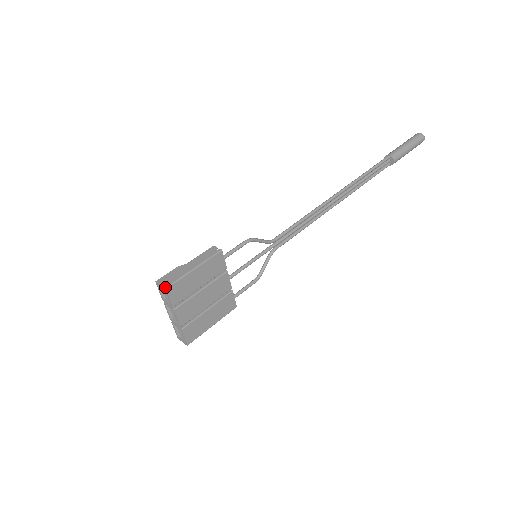
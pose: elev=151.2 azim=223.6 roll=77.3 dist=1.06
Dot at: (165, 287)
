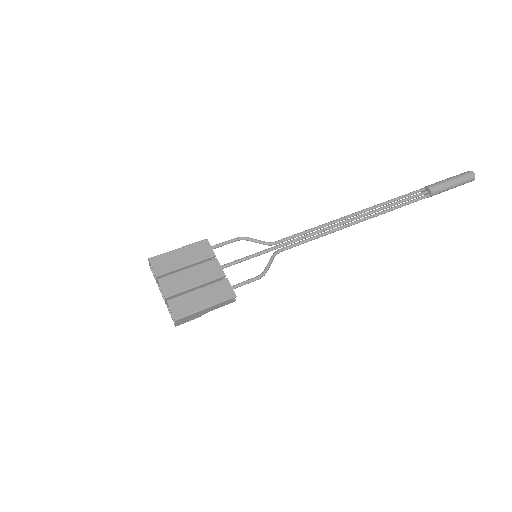
Dot at: (149, 258)
